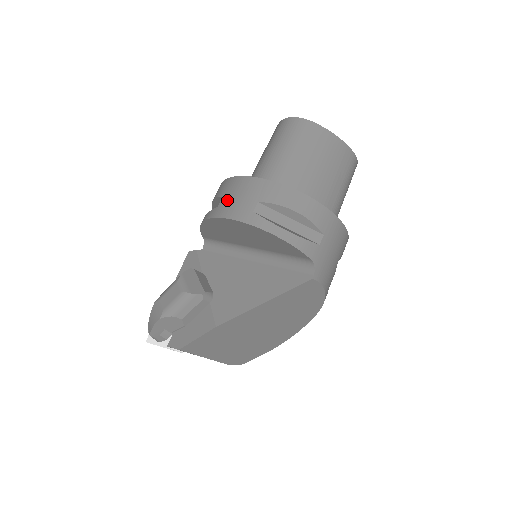
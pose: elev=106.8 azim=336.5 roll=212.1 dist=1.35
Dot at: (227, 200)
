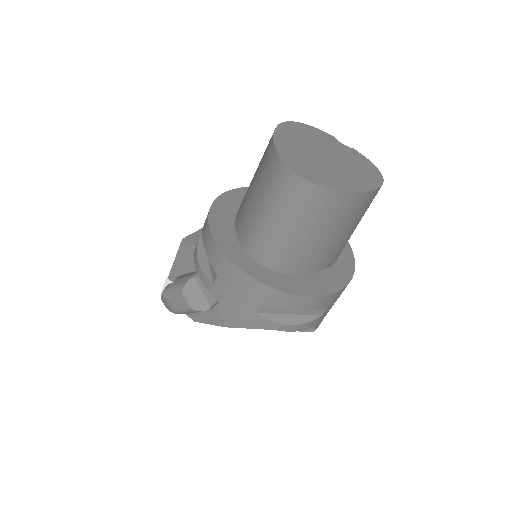
Dot at: (224, 287)
